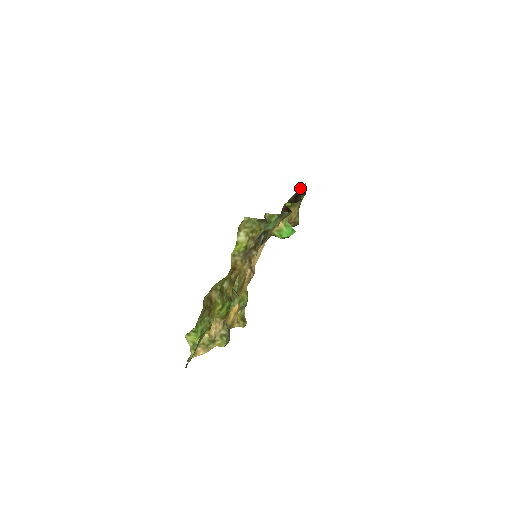
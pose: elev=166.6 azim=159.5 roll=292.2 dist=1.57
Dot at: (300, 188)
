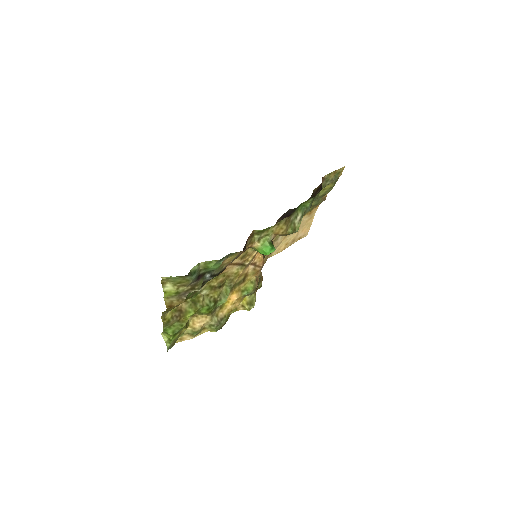
Dot at: occluded
